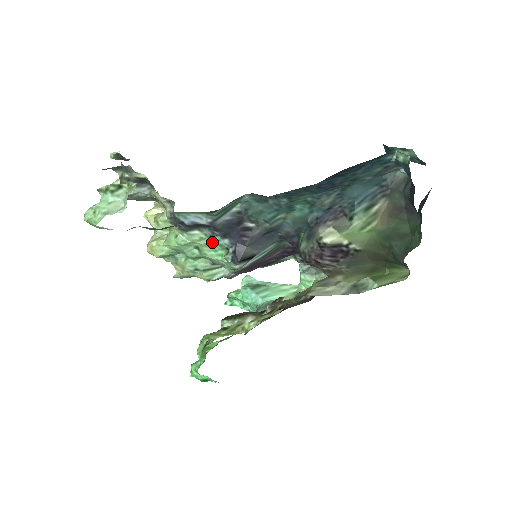
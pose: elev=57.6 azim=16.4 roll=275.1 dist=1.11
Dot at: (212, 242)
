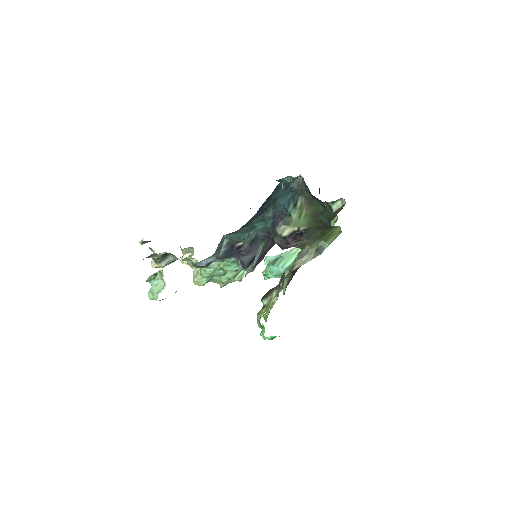
Dot at: (226, 263)
